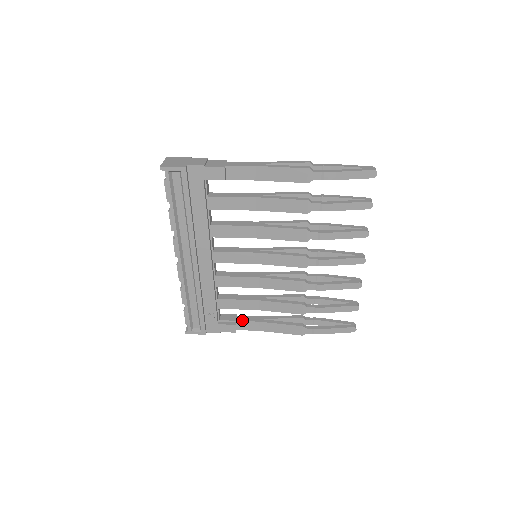
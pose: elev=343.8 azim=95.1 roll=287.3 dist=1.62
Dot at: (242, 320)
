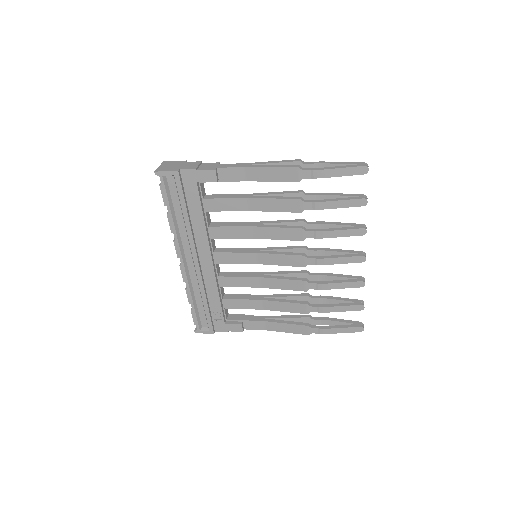
Dot at: (248, 320)
